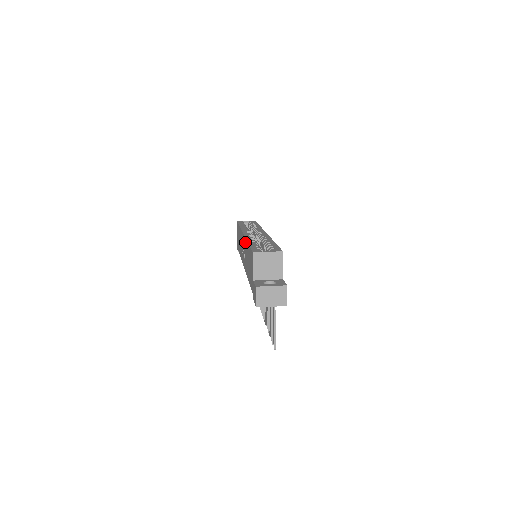
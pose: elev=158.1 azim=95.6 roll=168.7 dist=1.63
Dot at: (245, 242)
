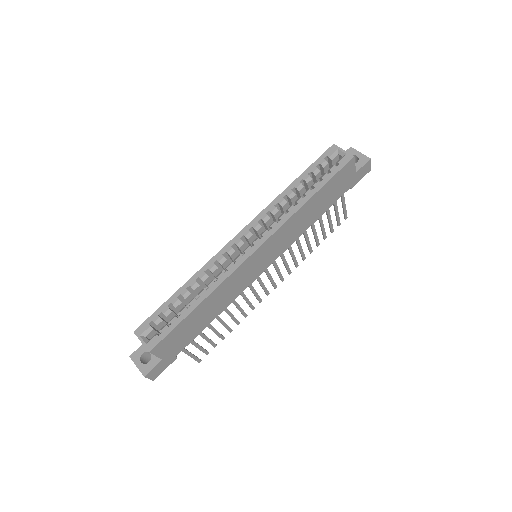
Dot at: (207, 266)
